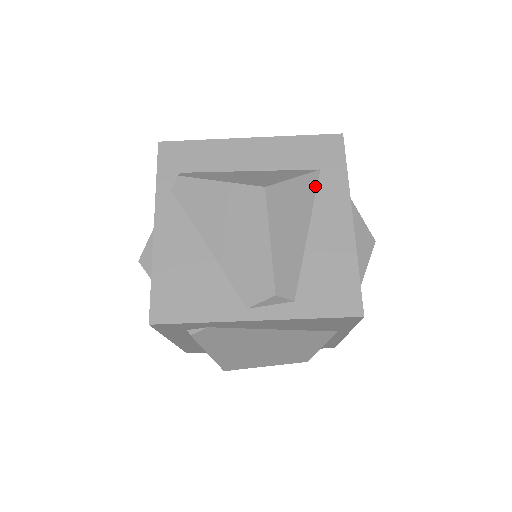
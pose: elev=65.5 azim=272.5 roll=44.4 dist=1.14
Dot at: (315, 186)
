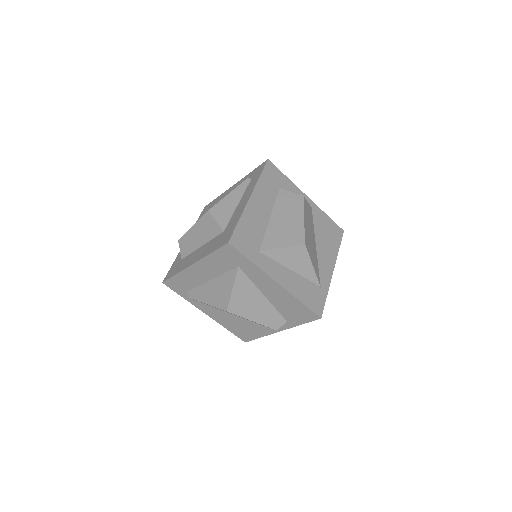
Dot at: (245, 276)
